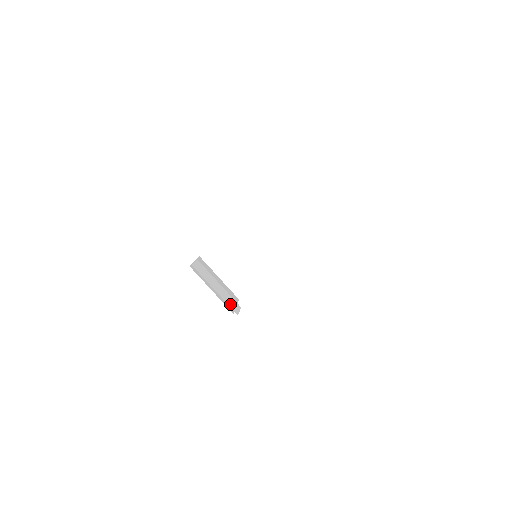
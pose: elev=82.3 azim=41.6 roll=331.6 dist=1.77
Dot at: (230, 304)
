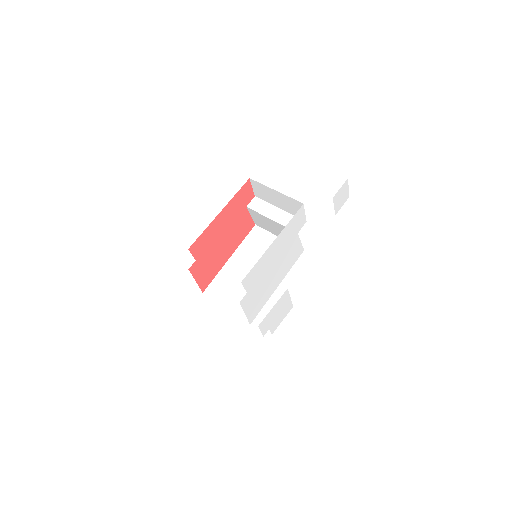
Dot at: occluded
